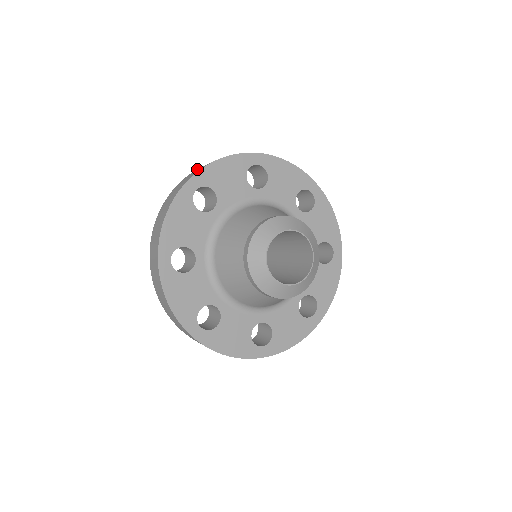
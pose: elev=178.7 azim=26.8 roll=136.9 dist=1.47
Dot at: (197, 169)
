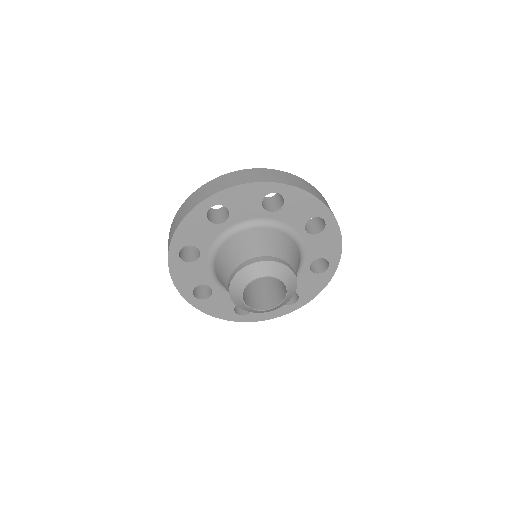
Dot at: (223, 177)
